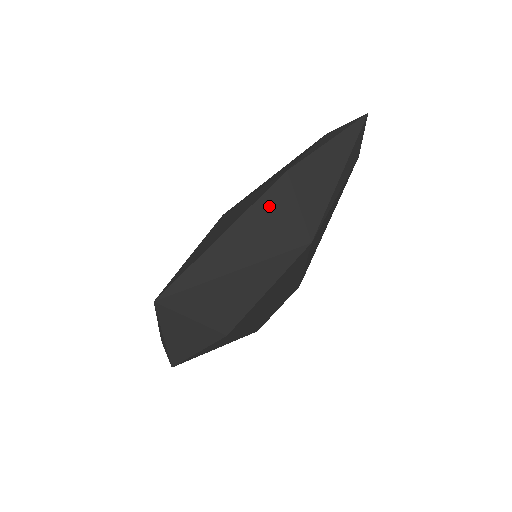
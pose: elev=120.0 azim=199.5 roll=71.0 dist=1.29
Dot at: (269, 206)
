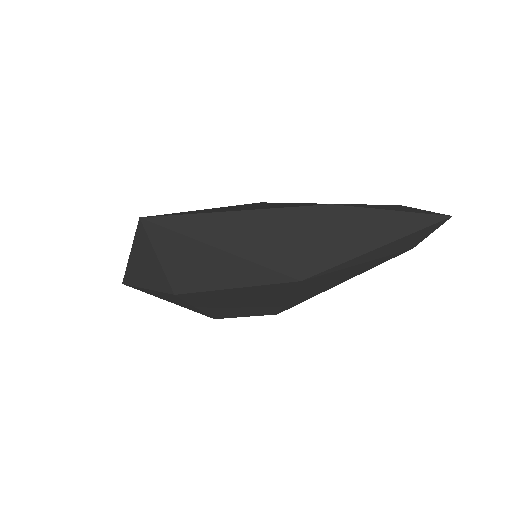
Dot at: (291, 221)
